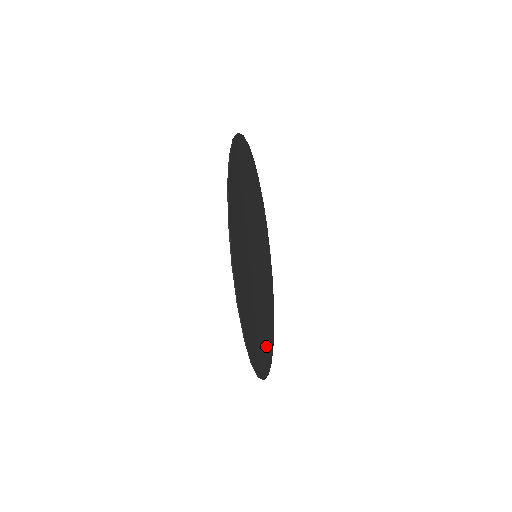
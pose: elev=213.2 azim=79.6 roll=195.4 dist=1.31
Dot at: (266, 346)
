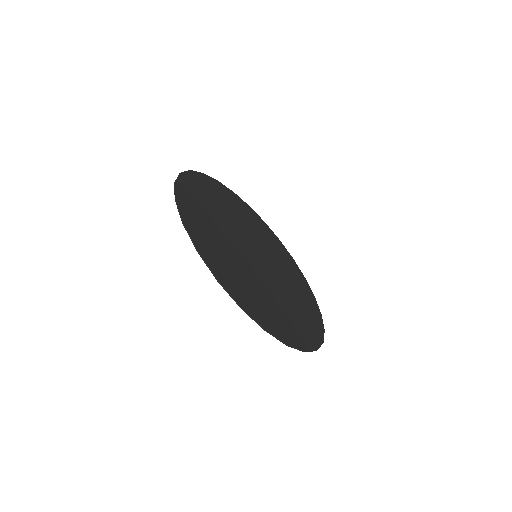
Dot at: (281, 323)
